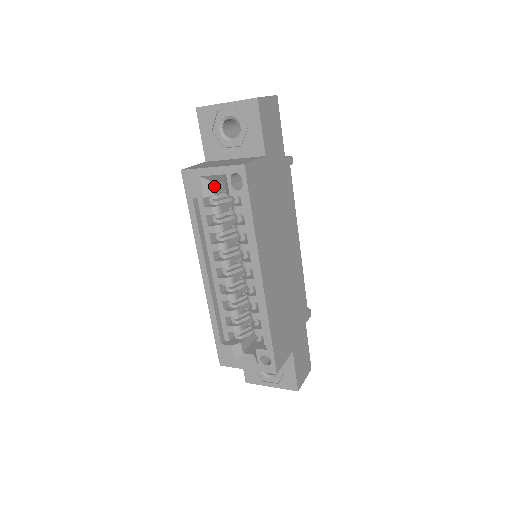
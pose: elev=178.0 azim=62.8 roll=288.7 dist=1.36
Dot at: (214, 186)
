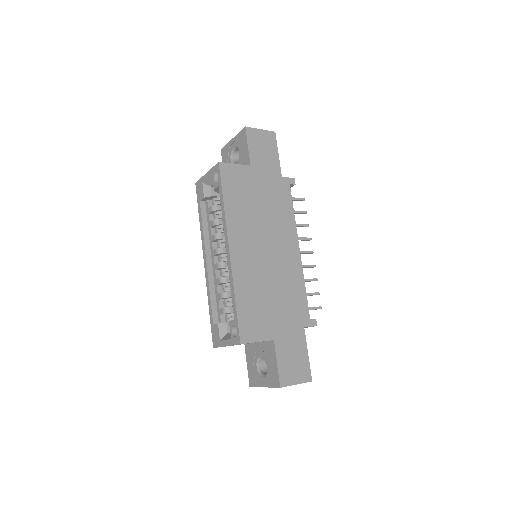
Dot at: (213, 190)
